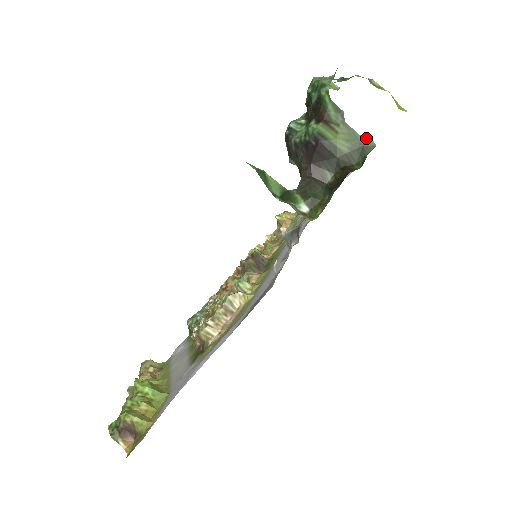
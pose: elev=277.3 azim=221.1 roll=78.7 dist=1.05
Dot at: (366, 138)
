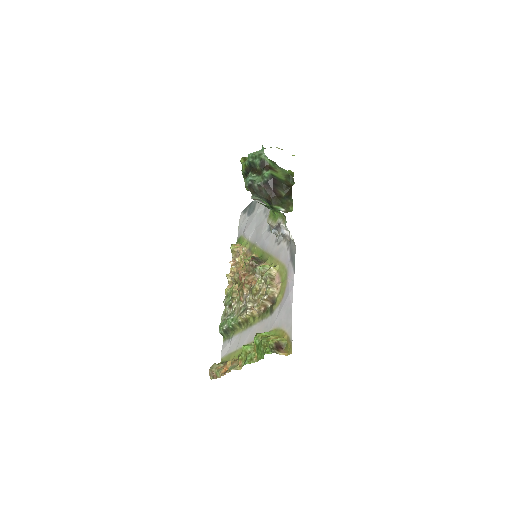
Dot at: (289, 171)
